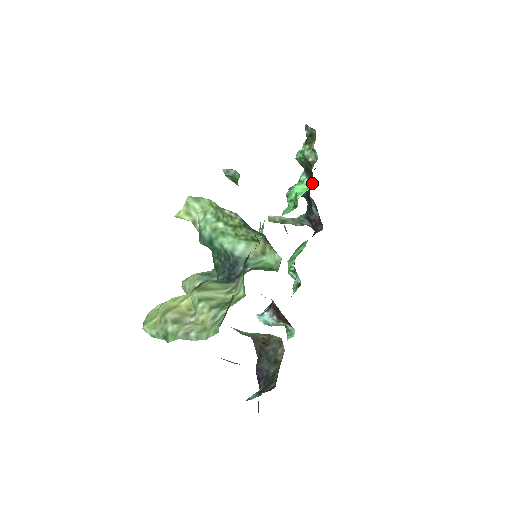
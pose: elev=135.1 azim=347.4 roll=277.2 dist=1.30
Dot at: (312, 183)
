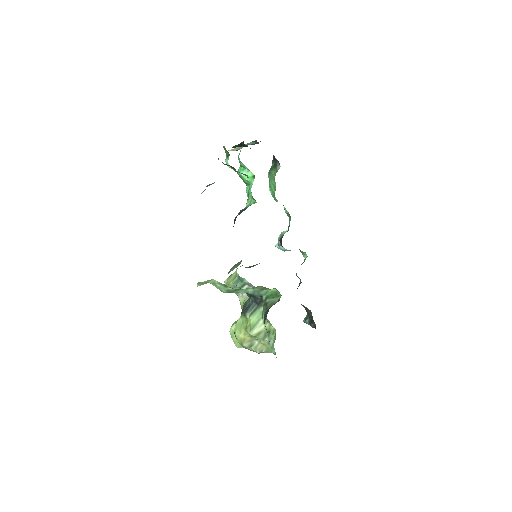
Dot at: (254, 176)
